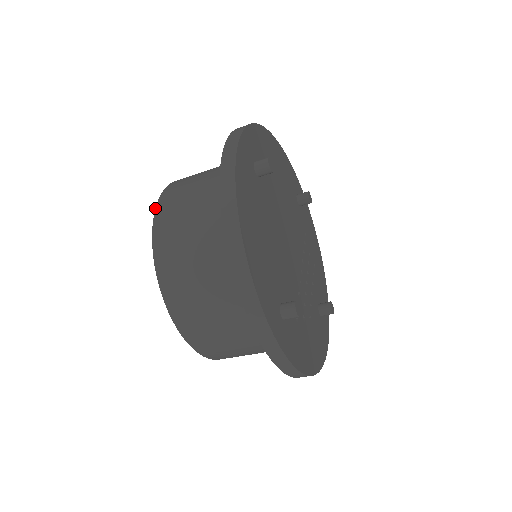
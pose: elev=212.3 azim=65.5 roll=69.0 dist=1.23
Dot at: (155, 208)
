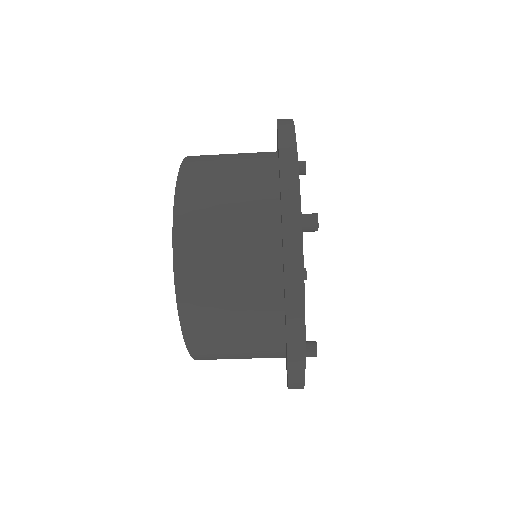
Dot at: occluded
